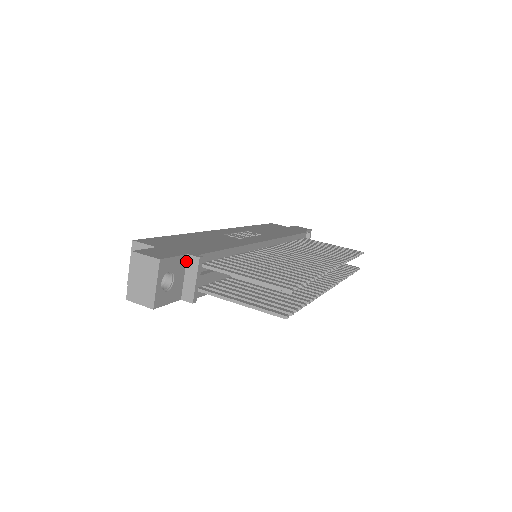
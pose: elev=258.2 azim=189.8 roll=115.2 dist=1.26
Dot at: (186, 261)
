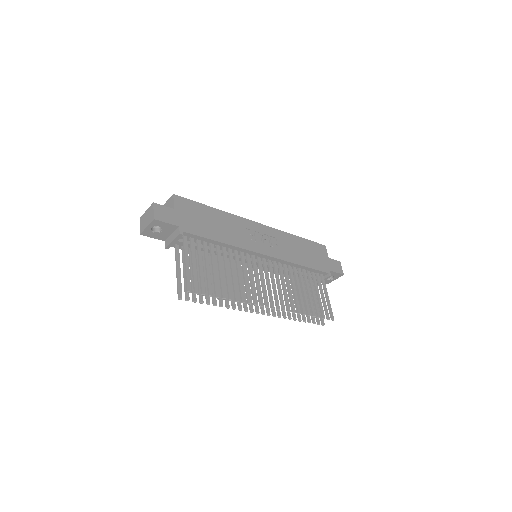
Dot at: (177, 229)
